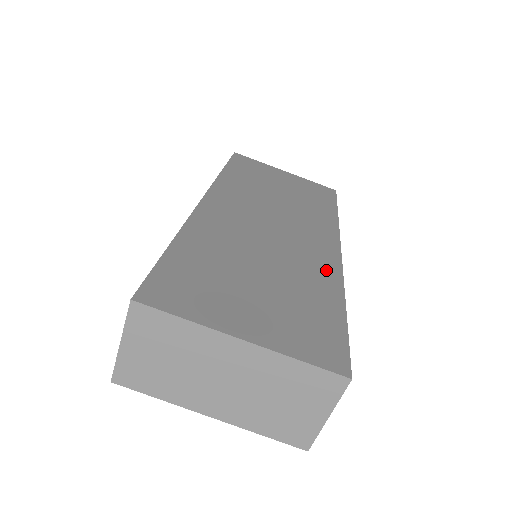
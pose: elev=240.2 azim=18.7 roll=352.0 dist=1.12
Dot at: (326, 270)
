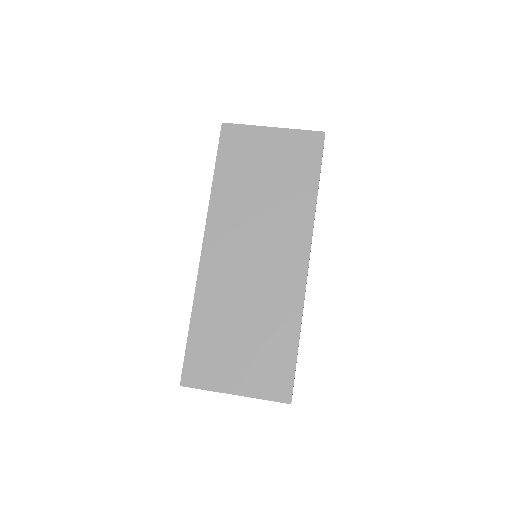
Dot at: (291, 301)
